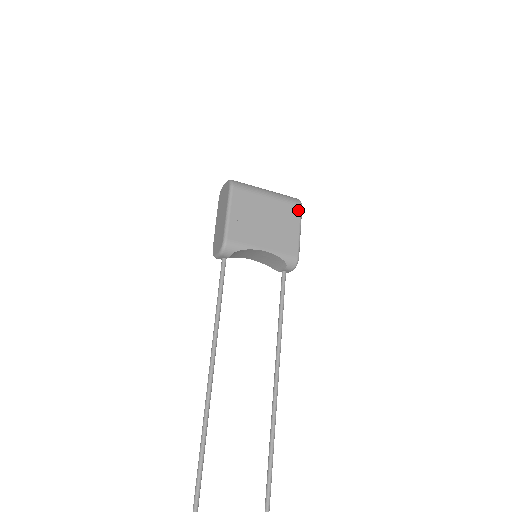
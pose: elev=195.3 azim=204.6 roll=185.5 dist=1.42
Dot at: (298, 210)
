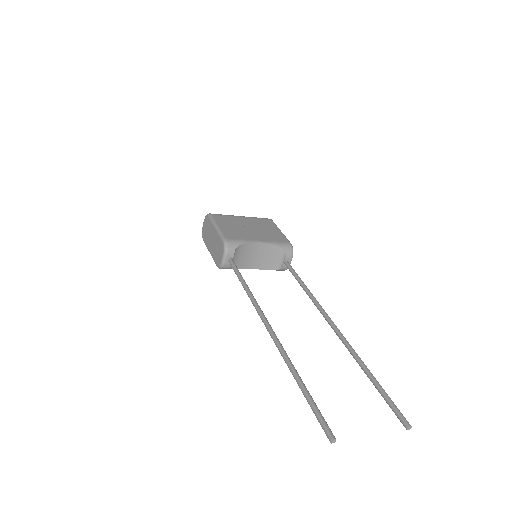
Dot at: (271, 221)
